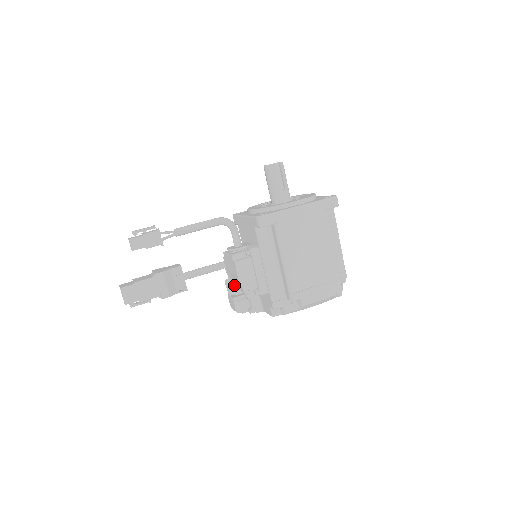
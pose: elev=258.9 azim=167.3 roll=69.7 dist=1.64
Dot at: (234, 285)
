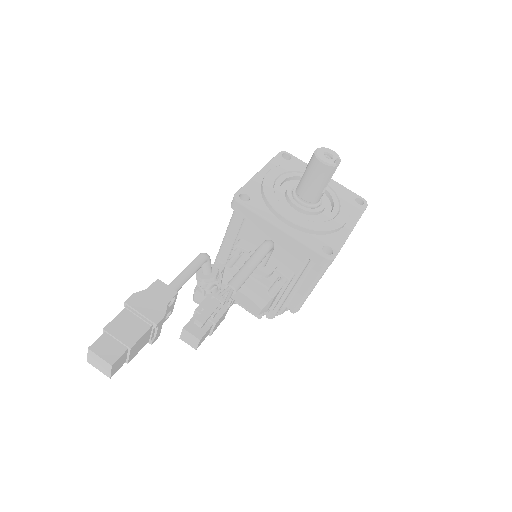
Dot at: occluded
